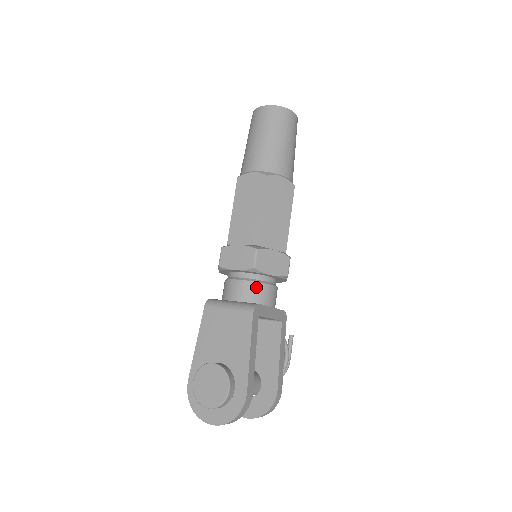
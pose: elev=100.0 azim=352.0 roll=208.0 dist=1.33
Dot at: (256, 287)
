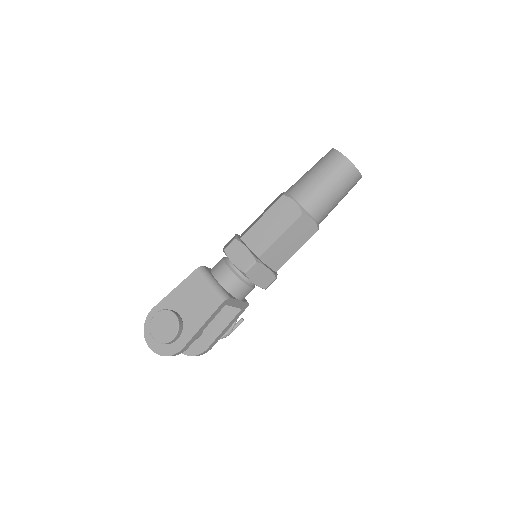
Dot at: (238, 283)
